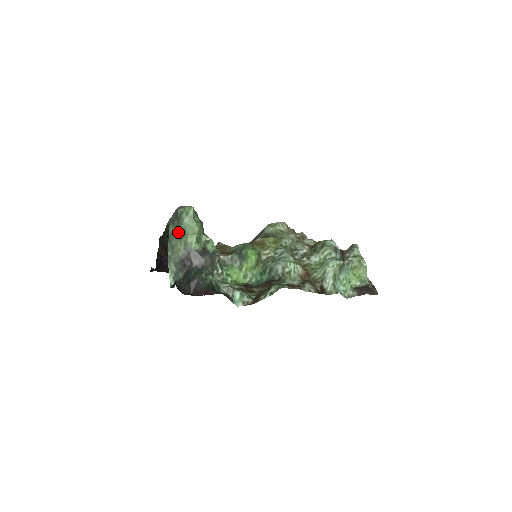
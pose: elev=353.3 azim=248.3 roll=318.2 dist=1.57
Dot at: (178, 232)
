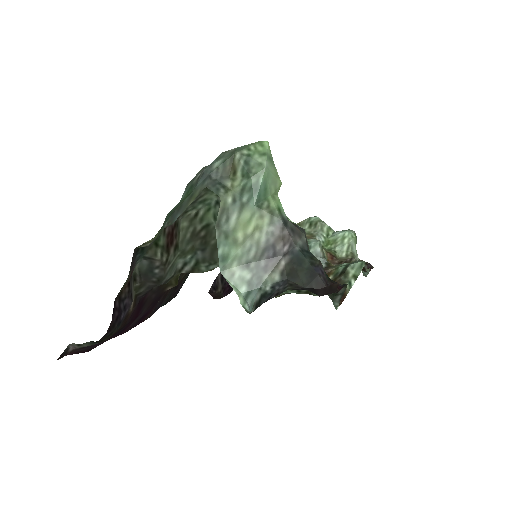
Dot at: (252, 193)
